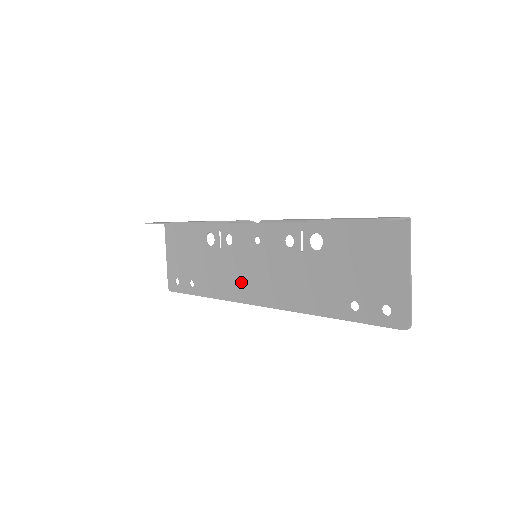
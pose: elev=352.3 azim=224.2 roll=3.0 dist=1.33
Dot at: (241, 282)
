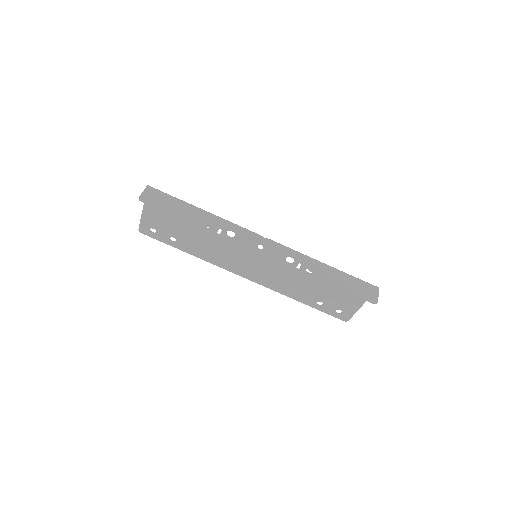
Dot at: (232, 261)
